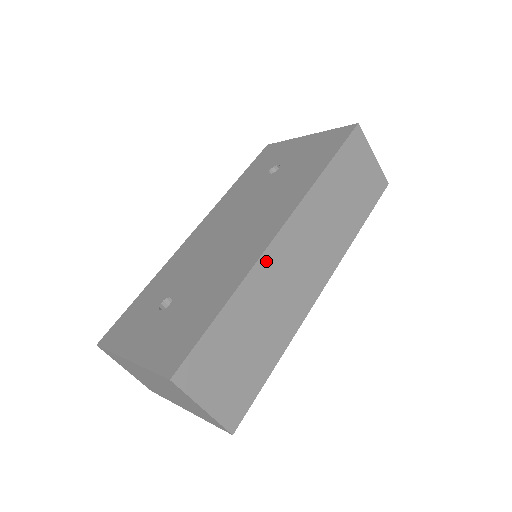
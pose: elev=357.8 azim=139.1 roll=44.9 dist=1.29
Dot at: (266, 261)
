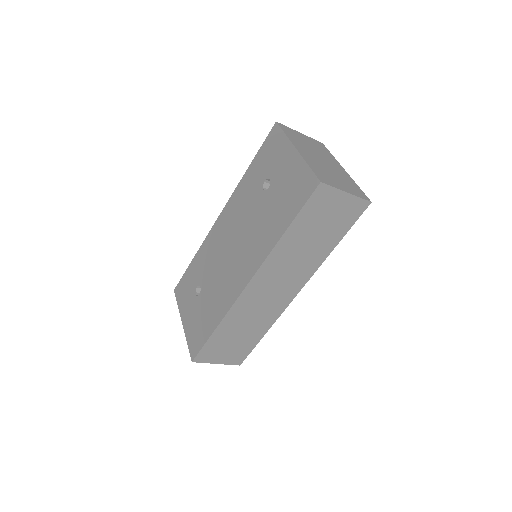
Dot at: (240, 302)
